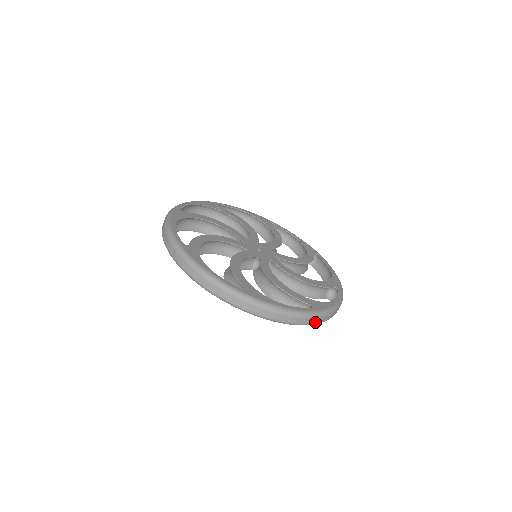
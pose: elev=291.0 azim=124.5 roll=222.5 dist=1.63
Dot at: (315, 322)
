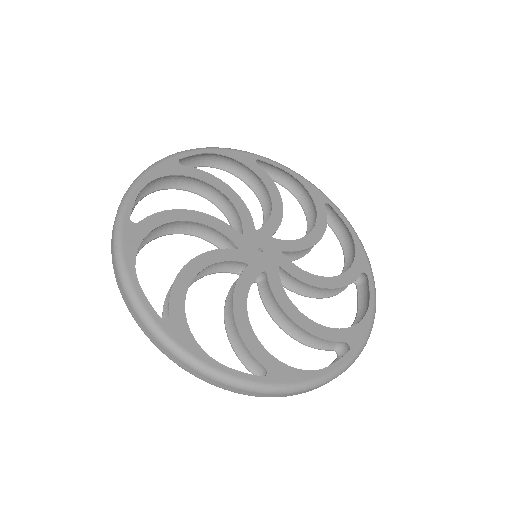
Dot at: occluded
